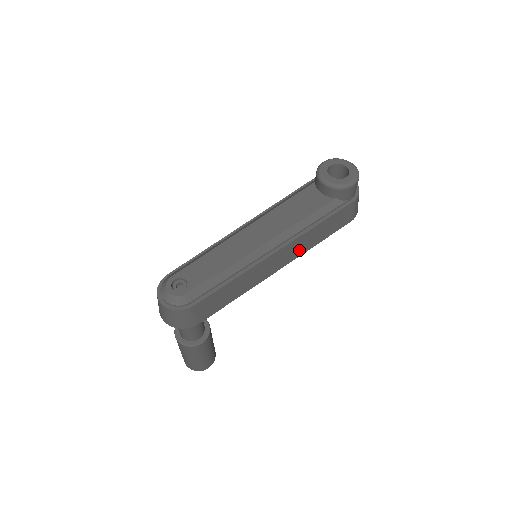
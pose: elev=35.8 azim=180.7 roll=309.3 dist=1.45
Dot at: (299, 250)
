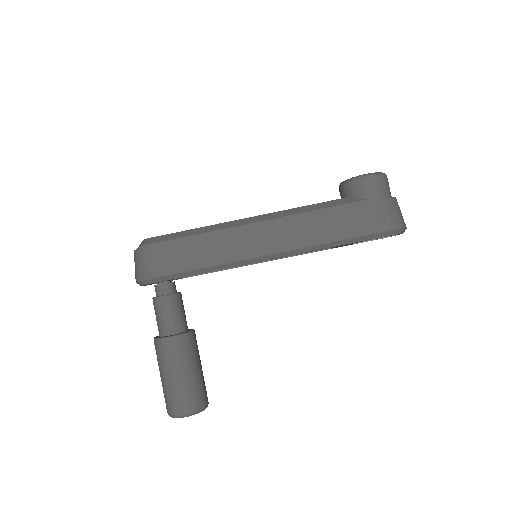
Dot at: (294, 239)
